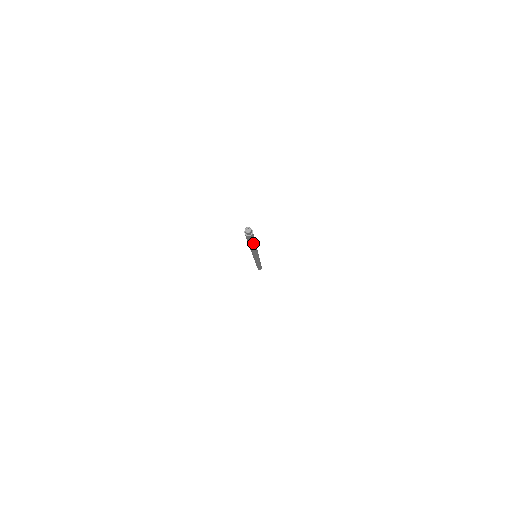
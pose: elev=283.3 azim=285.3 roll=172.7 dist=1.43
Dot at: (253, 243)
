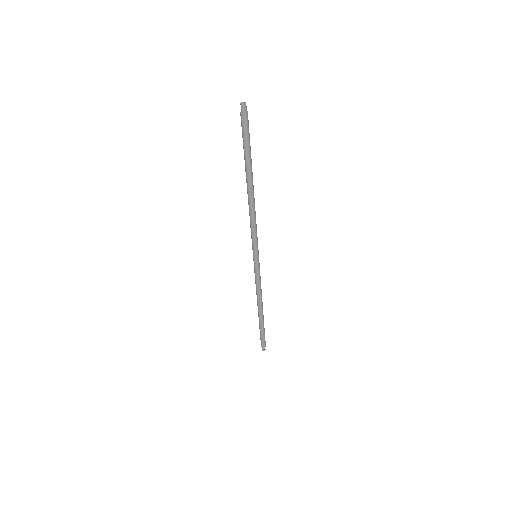
Dot at: (248, 160)
